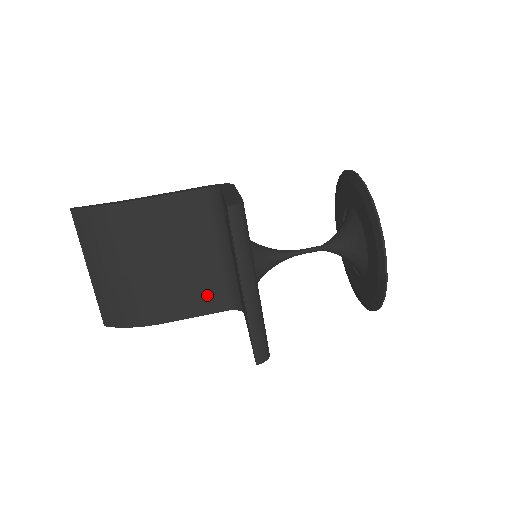
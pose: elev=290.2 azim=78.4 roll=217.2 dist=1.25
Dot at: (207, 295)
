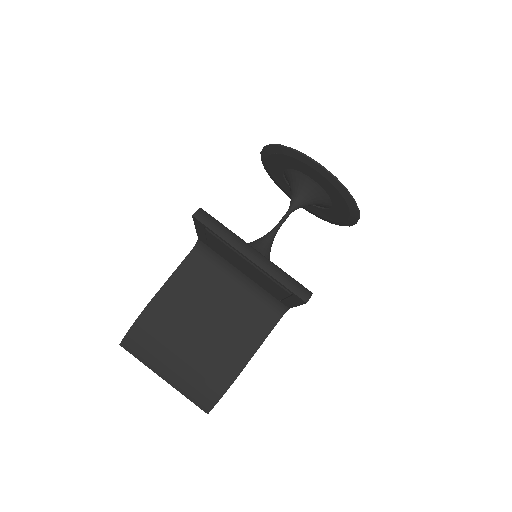
Dot at: (255, 321)
